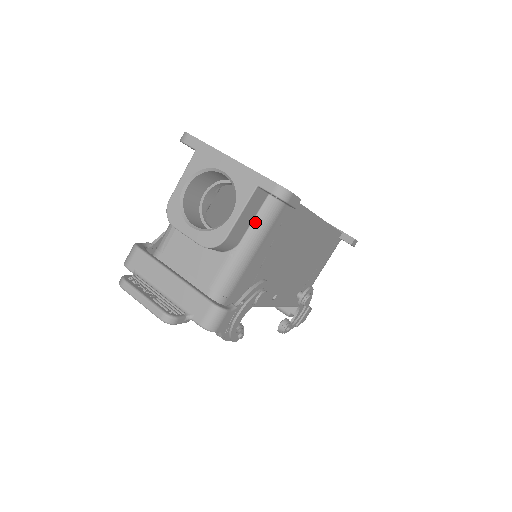
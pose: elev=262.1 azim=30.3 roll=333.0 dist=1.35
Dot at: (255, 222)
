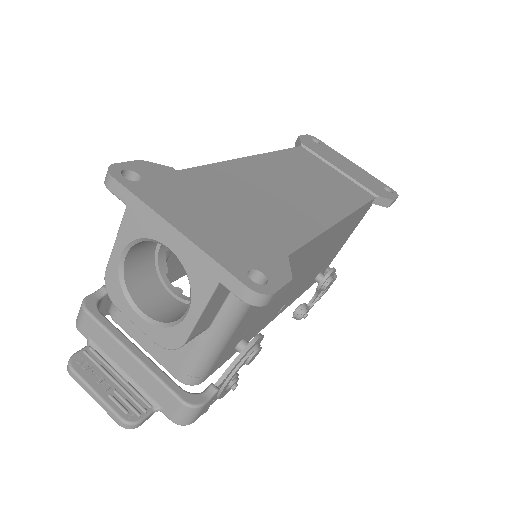
Dot at: (228, 302)
